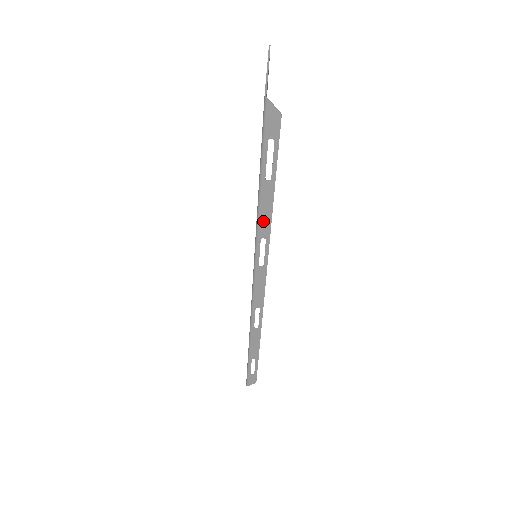
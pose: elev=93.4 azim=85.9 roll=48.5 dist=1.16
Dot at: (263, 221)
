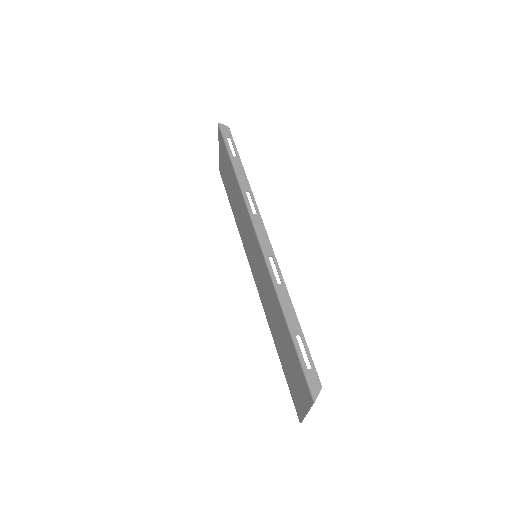
Dot at: (242, 180)
